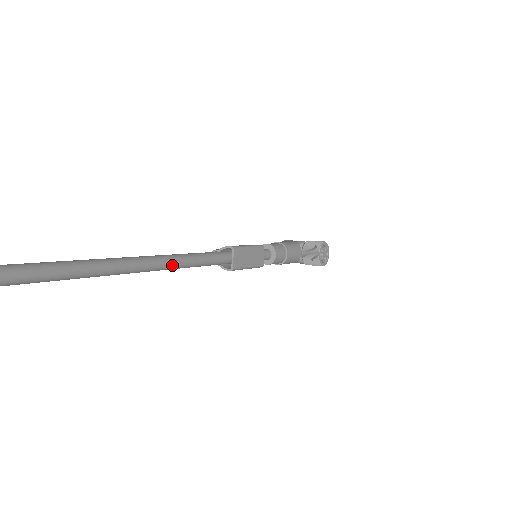
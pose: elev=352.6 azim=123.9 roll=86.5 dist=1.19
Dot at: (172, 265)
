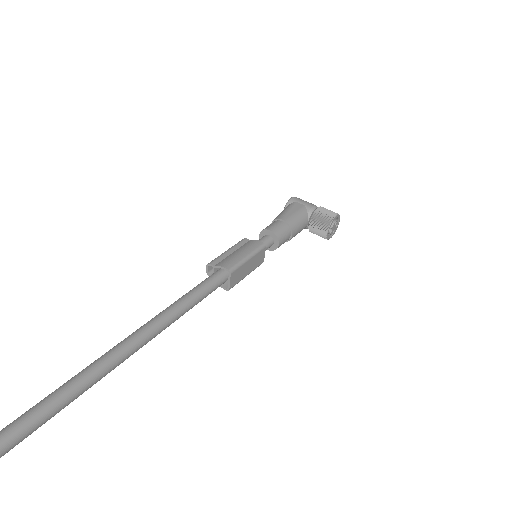
Dot at: occluded
